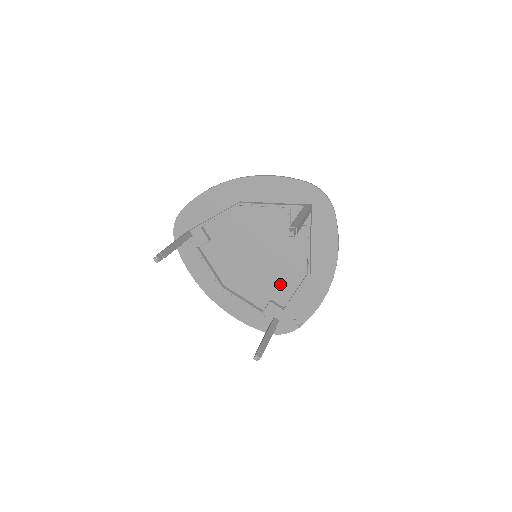
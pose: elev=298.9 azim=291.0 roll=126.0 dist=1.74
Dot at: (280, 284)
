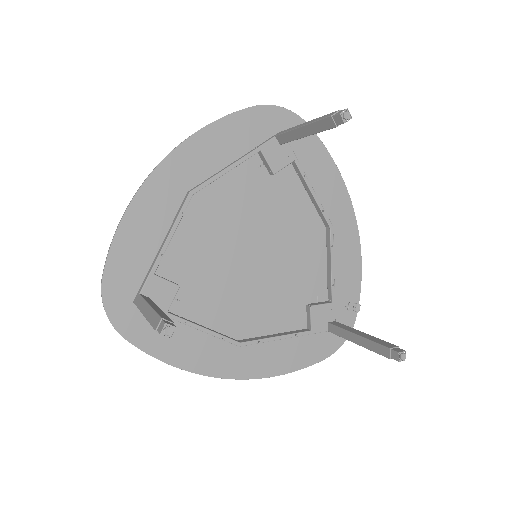
Dot at: (305, 273)
